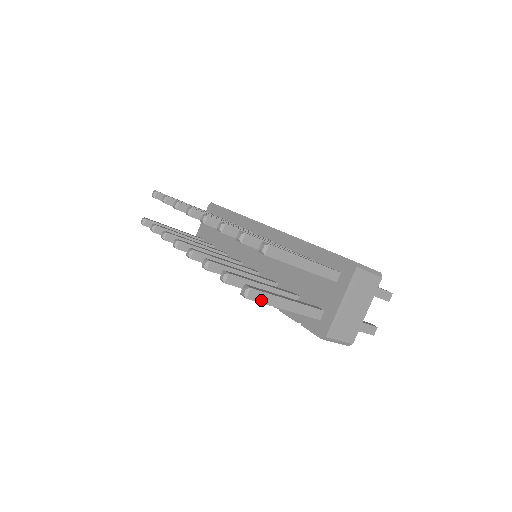
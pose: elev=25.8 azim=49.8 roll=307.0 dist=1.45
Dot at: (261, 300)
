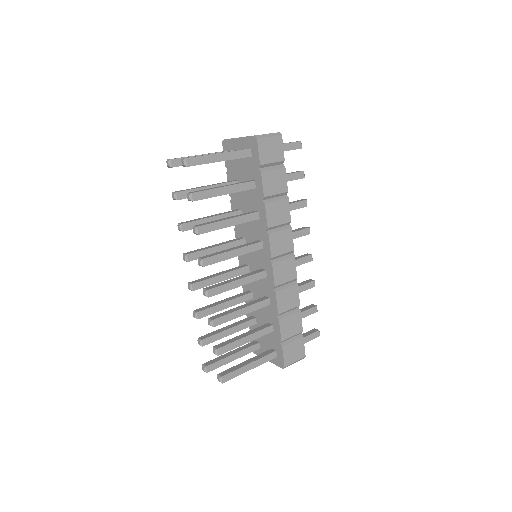
Dot at: occluded
